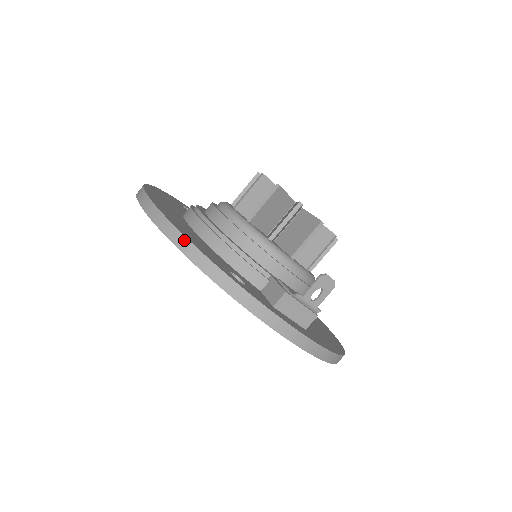
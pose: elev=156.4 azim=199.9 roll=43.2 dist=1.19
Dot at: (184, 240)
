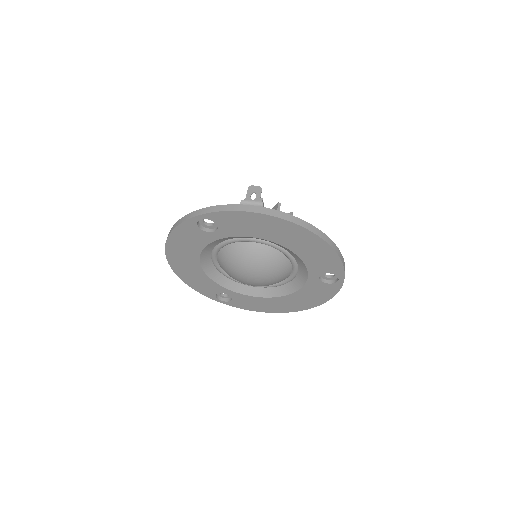
Dot at: (175, 224)
